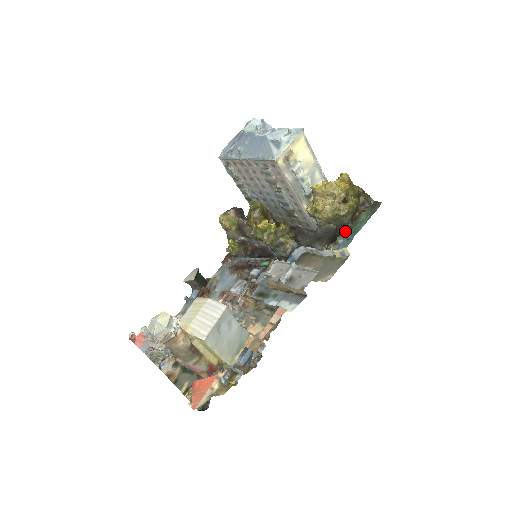
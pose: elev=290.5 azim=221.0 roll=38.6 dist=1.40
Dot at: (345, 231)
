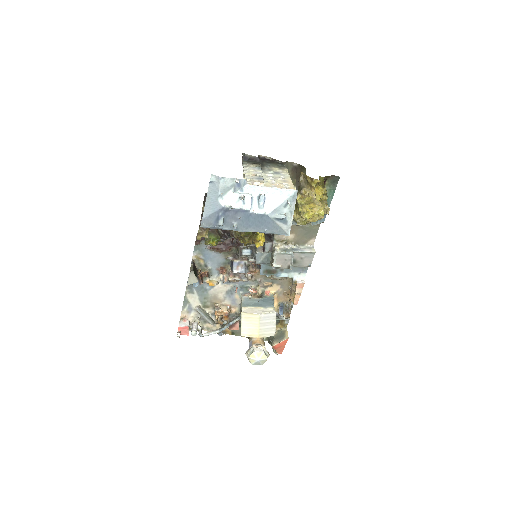
Dot at: occluded
